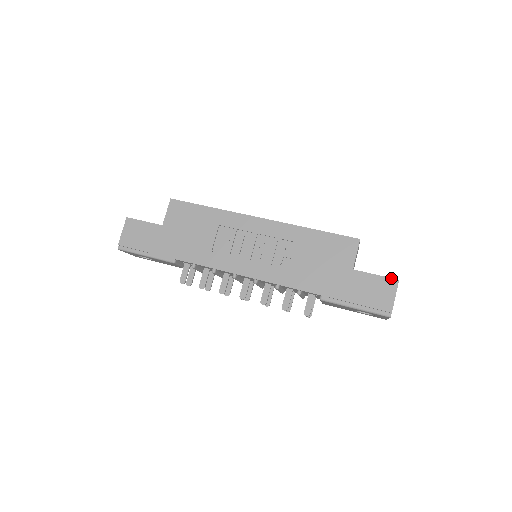
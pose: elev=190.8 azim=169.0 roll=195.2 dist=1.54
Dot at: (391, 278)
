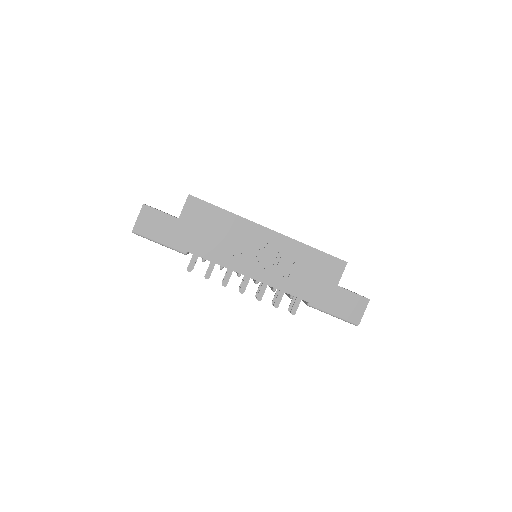
Dot at: (364, 297)
